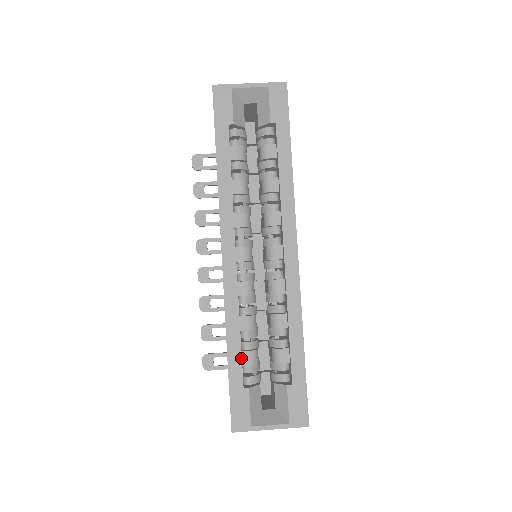
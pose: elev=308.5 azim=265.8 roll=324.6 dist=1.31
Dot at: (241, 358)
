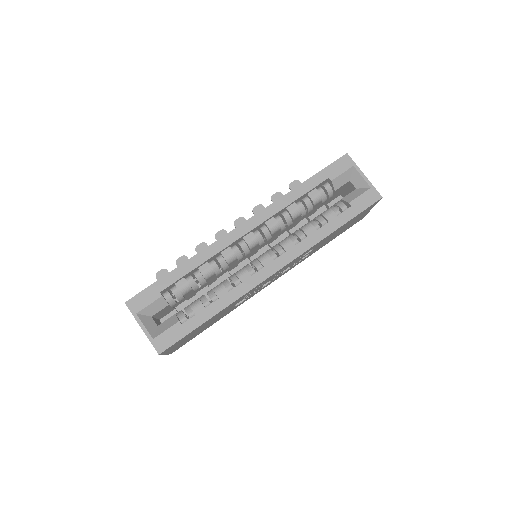
Dot at: (180, 278)
